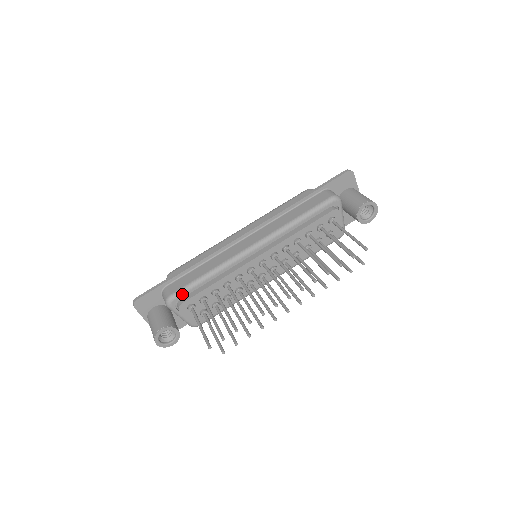
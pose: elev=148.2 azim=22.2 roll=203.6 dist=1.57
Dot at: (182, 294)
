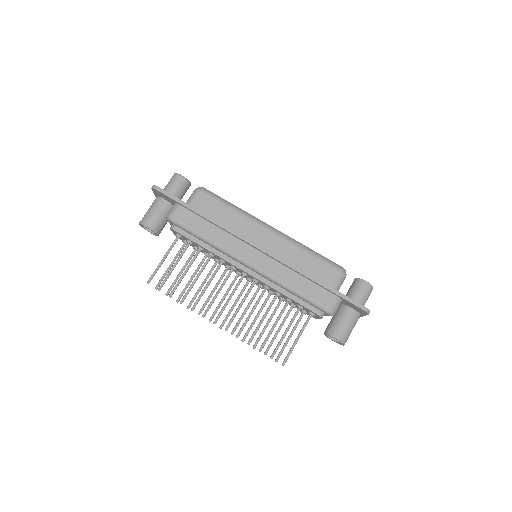
Dot at: (180, 227)
